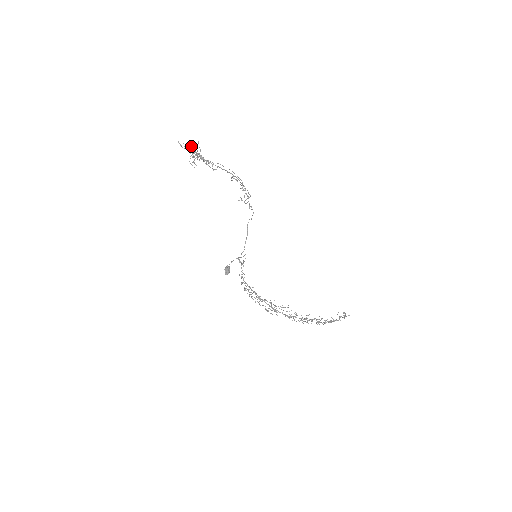
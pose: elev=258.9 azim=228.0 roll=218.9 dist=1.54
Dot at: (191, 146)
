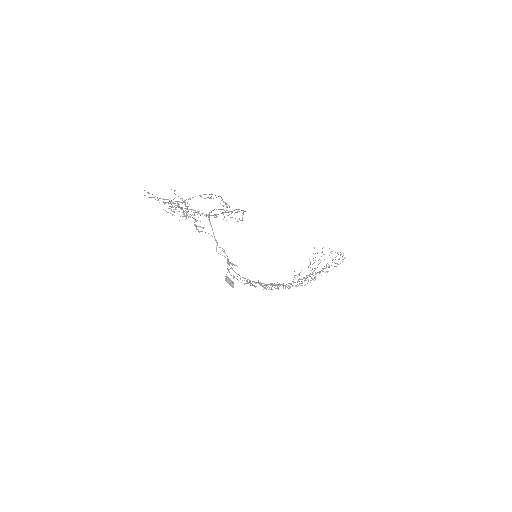
Dot at: (173, 203)
